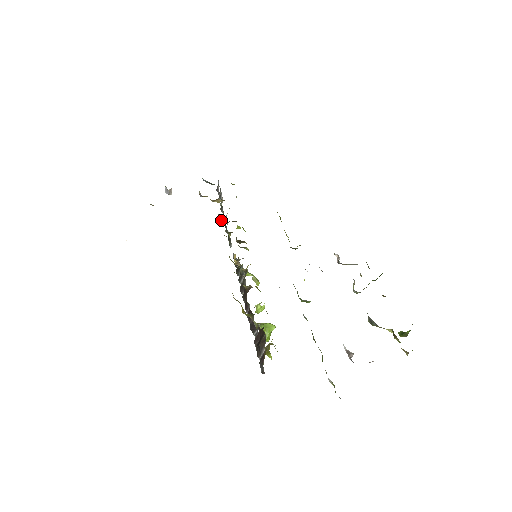
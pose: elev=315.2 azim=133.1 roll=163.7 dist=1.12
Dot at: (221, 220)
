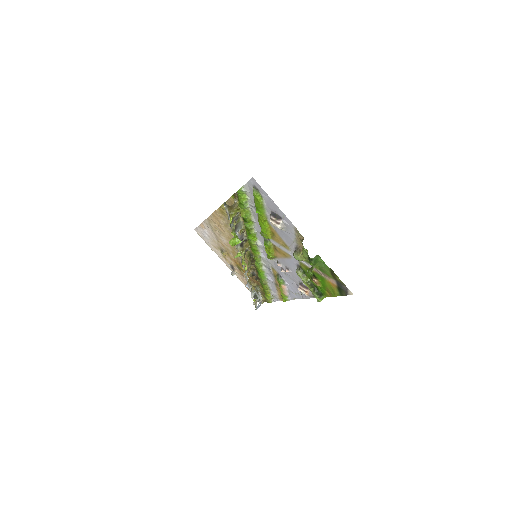
Dot at: (250, 270)
